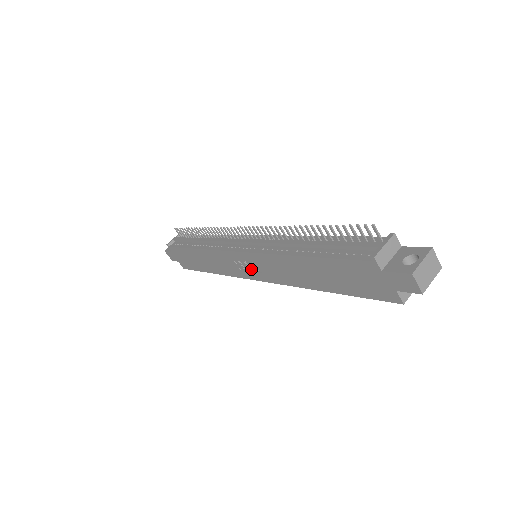
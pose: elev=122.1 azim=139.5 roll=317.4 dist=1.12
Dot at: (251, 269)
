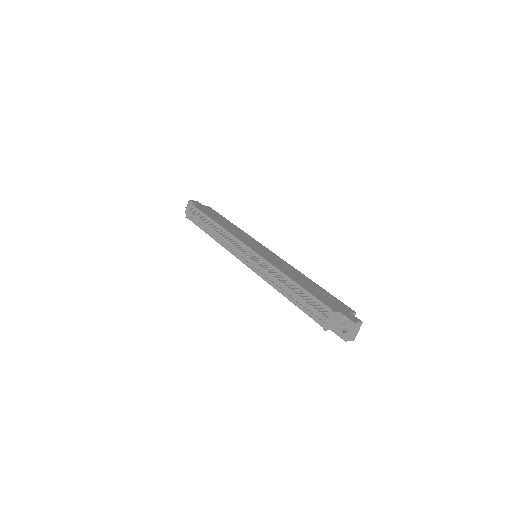
Dot at: occluded
